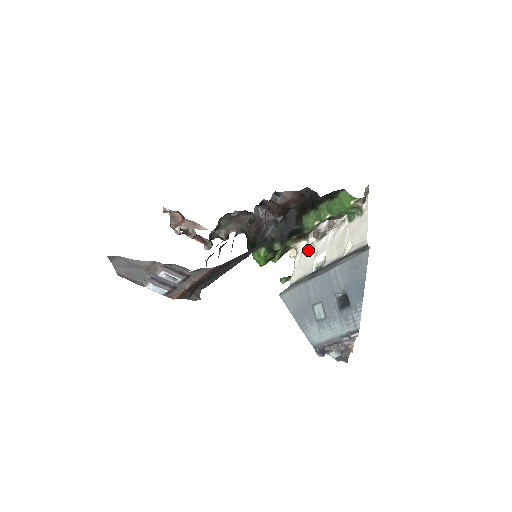
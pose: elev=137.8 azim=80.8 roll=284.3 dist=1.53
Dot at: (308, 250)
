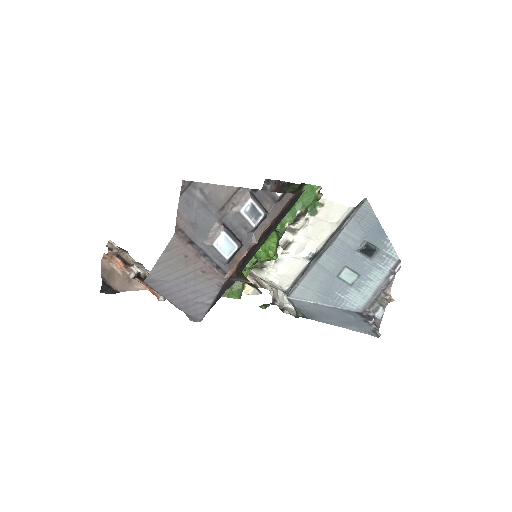
Dot at: (282, 260)
